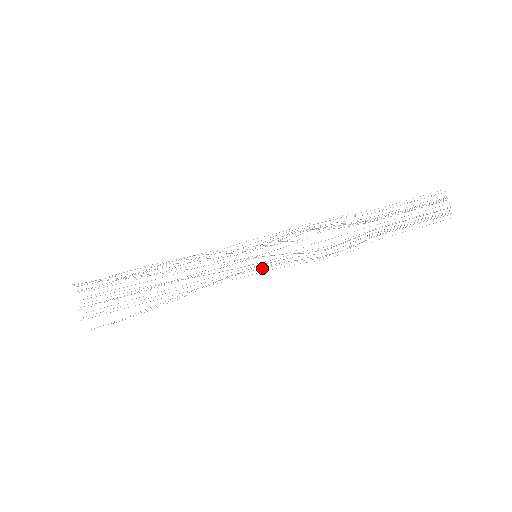
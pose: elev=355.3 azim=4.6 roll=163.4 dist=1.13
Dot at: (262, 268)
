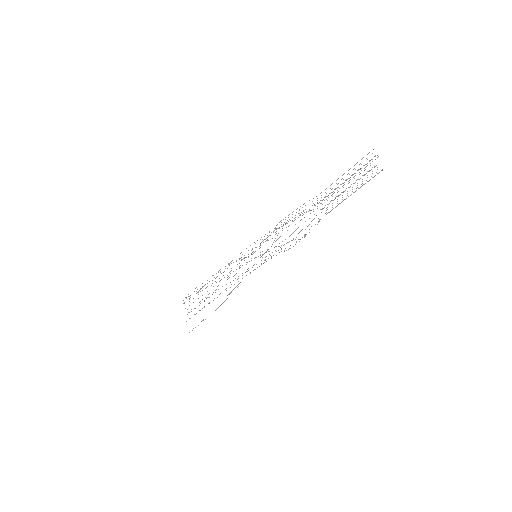
Dot at: occluded
